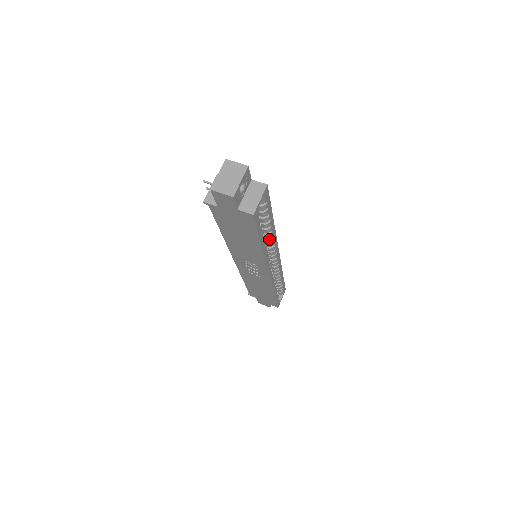
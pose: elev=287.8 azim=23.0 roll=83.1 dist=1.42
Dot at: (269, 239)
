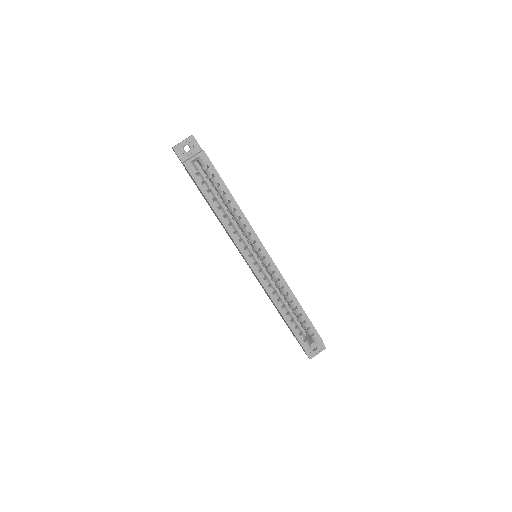
Dot at: (238, 220)
